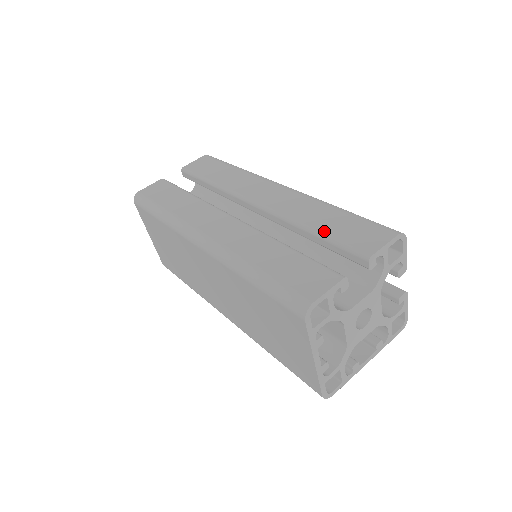
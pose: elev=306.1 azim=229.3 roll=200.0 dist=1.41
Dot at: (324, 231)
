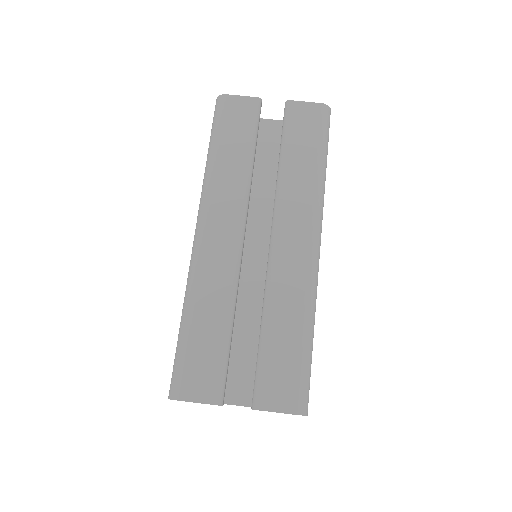
Dot at: (266, 344)
